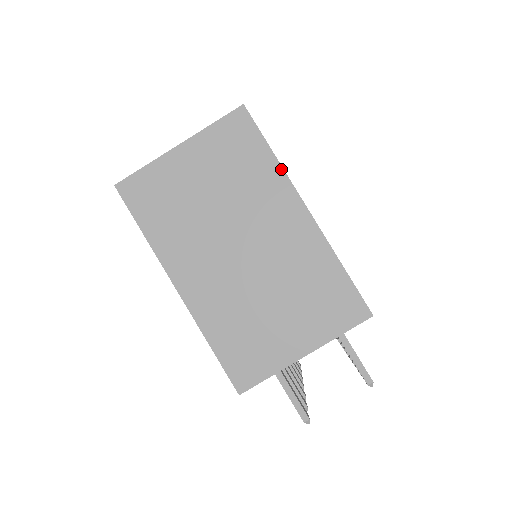
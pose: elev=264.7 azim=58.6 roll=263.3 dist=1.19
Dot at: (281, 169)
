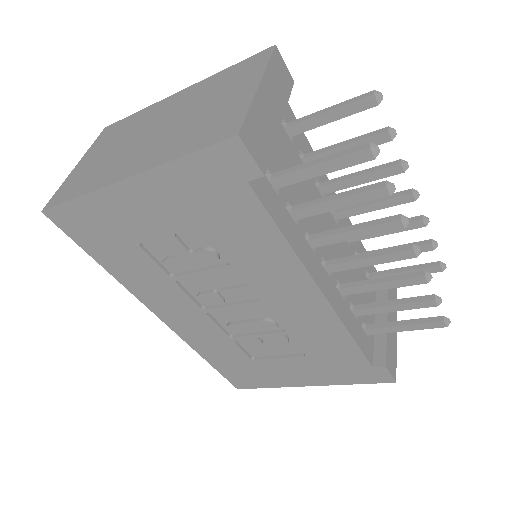
Dot at: (148, 107)
